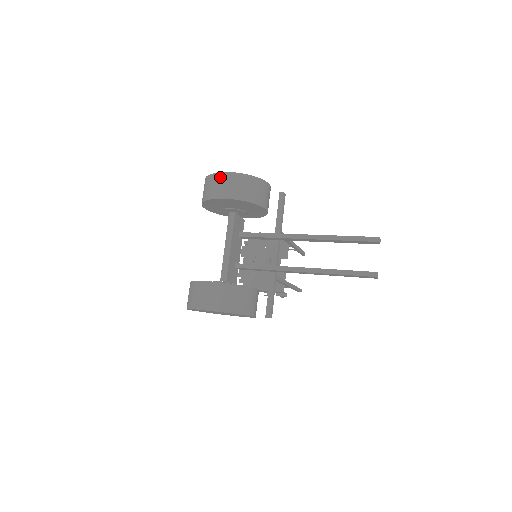
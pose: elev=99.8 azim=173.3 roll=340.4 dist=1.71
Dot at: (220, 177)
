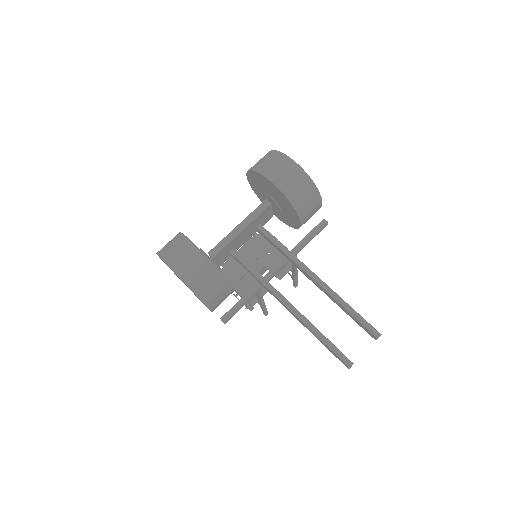
Dot at: (286, 161)
